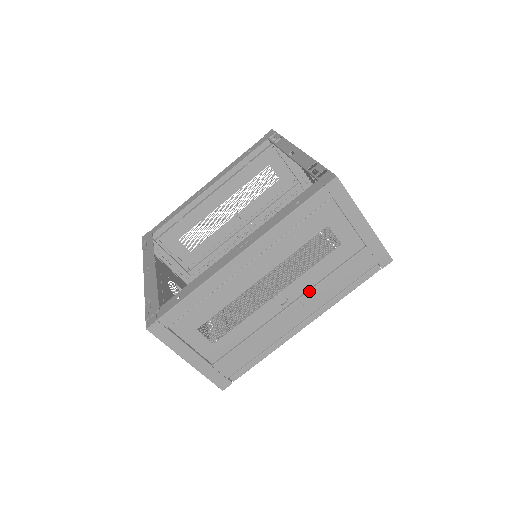
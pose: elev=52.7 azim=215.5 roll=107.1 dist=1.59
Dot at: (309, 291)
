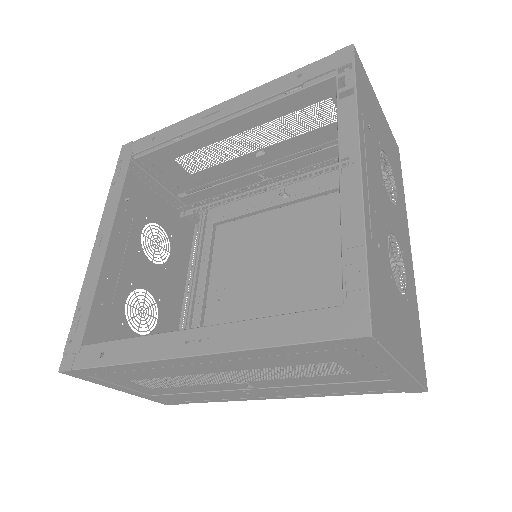
Dot at: (288, 387)
